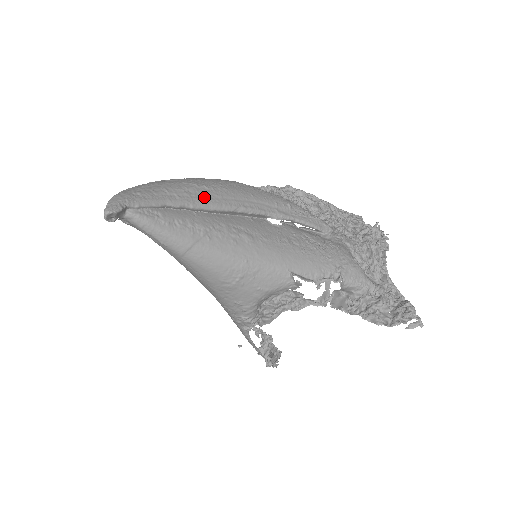
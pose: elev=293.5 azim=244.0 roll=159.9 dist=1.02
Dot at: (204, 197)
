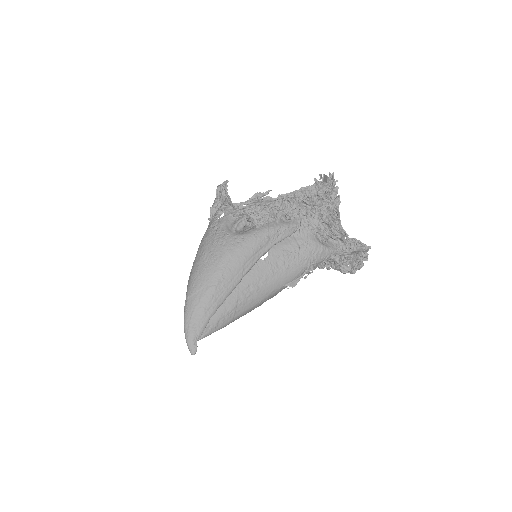
Dot at: (223, 292)
